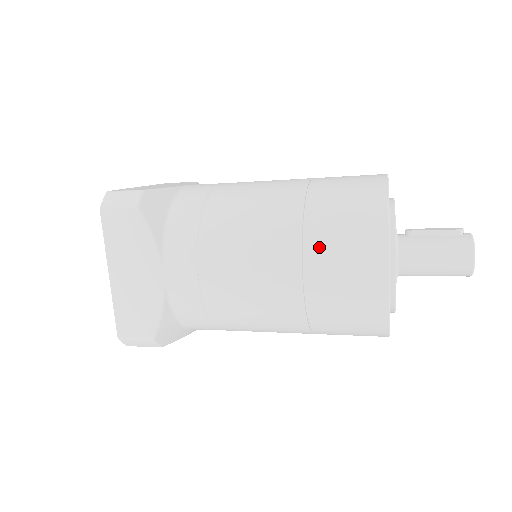
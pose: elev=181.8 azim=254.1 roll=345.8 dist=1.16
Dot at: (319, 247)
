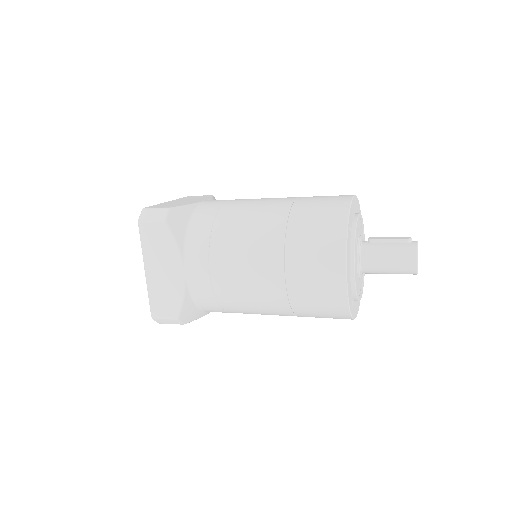
Dot at: (296, 253)
